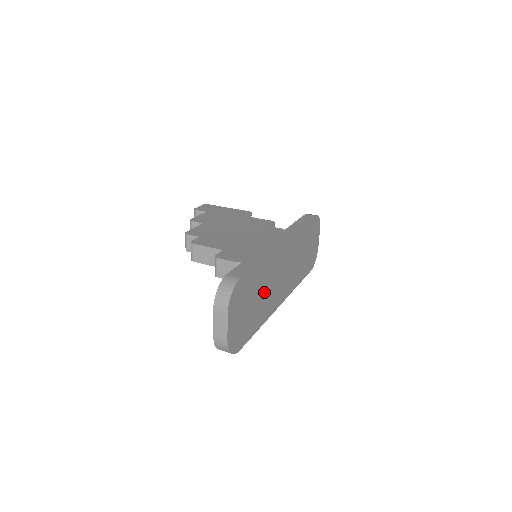
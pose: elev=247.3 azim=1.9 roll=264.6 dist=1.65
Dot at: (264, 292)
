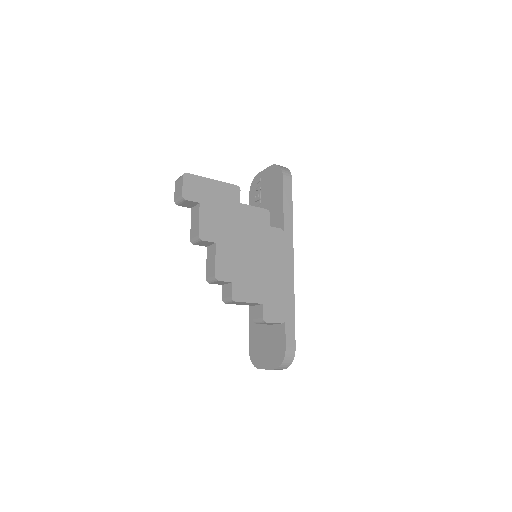
Dot at: occluded
